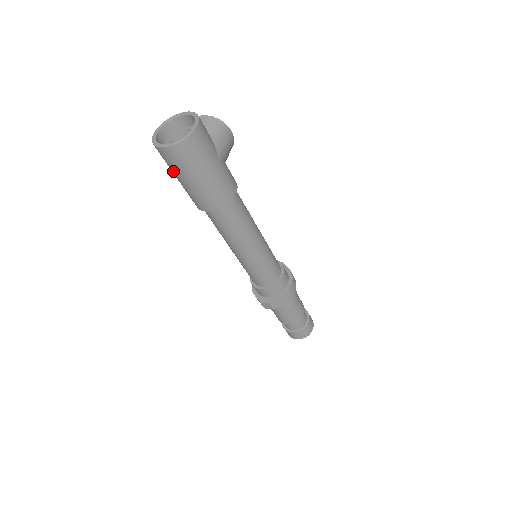
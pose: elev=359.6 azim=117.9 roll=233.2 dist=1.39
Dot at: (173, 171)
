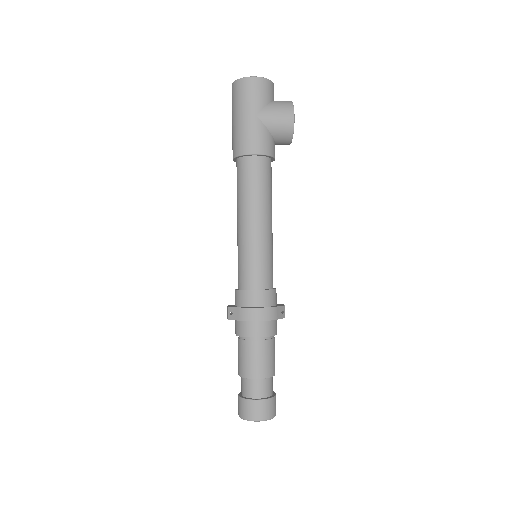
Dot at: occluded
